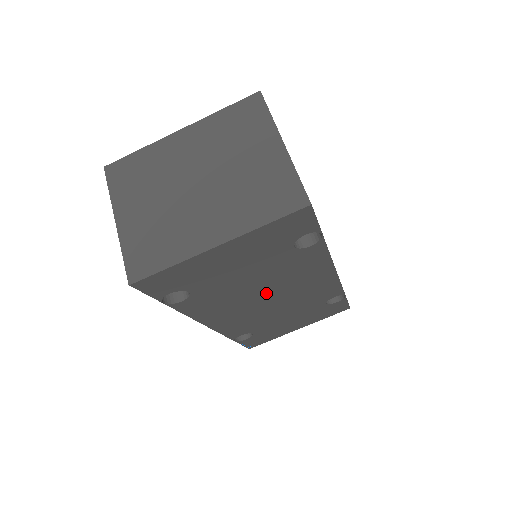
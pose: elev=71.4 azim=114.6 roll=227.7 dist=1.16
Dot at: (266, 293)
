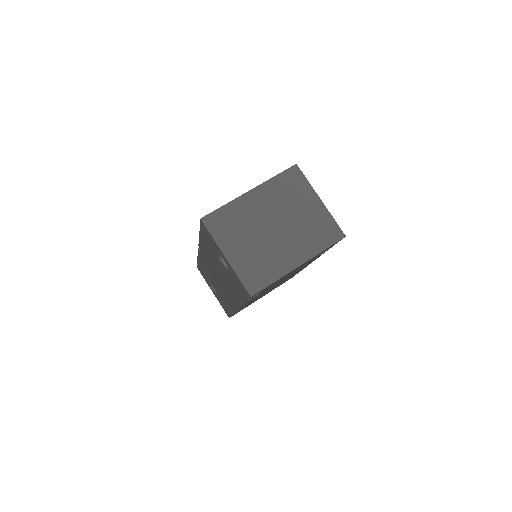
Dot at: occluded
